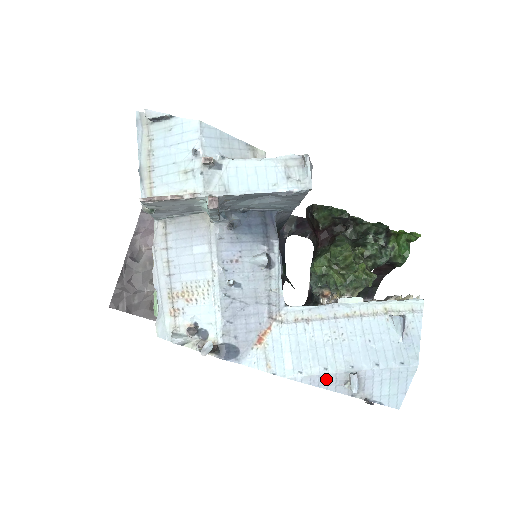
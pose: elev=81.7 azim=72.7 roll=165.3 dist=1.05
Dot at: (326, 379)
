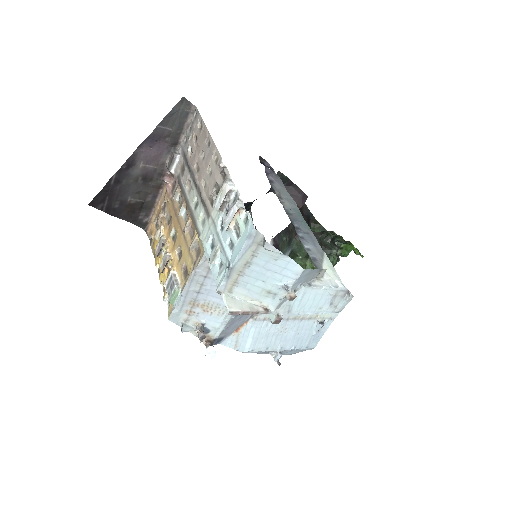
Dot at: (264, 352)
